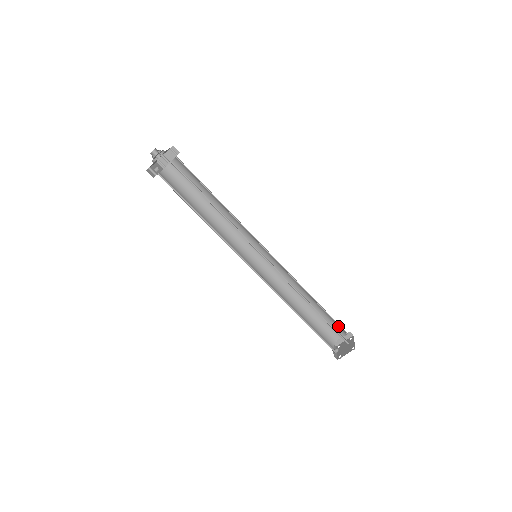
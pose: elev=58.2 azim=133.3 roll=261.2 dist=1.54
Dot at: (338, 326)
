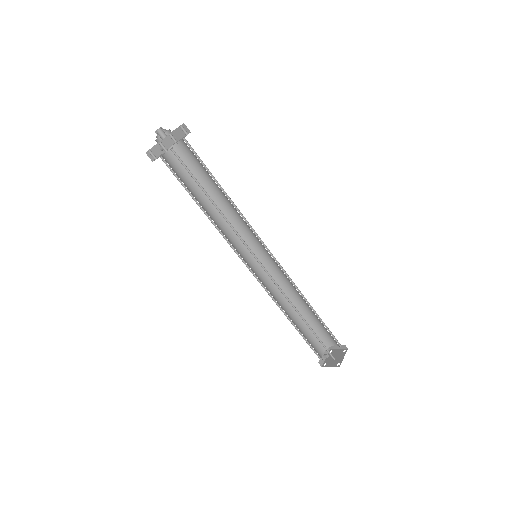
Dot at: (333, 337)
